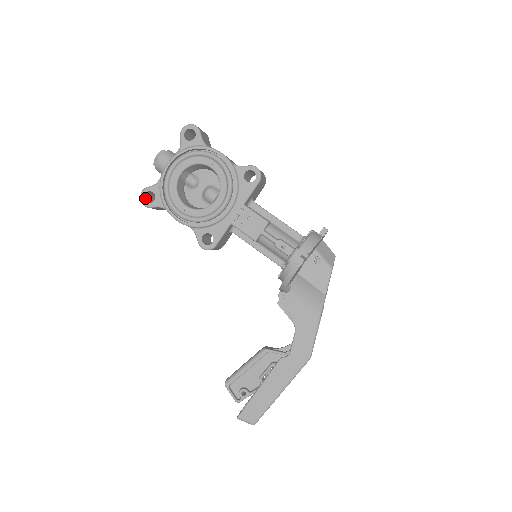
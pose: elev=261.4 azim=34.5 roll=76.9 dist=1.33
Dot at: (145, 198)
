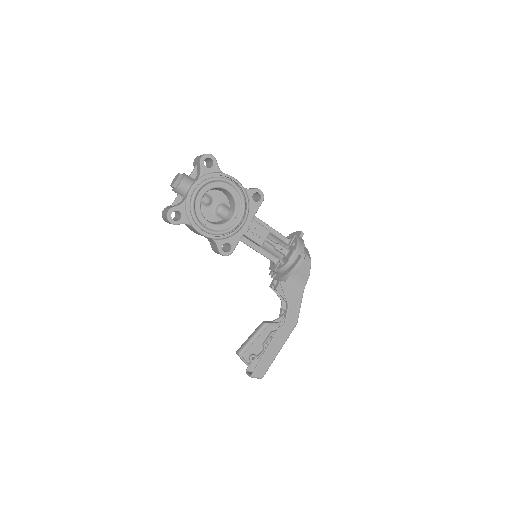
Dot at: (170, 216)
